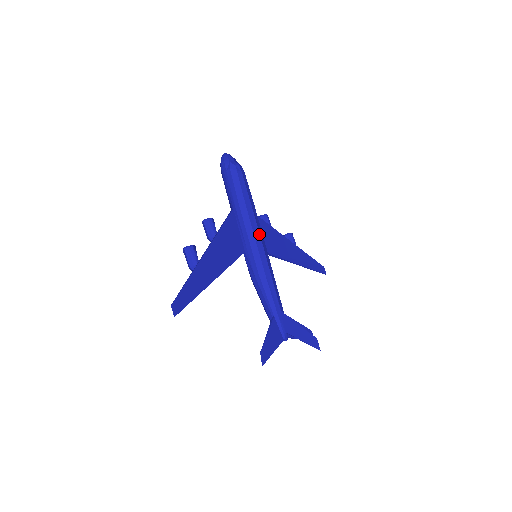
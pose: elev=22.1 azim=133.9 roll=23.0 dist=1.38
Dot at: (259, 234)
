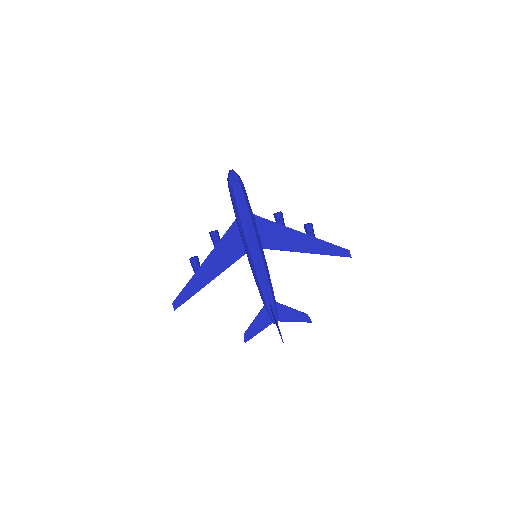
Dot at: (252, 242)
